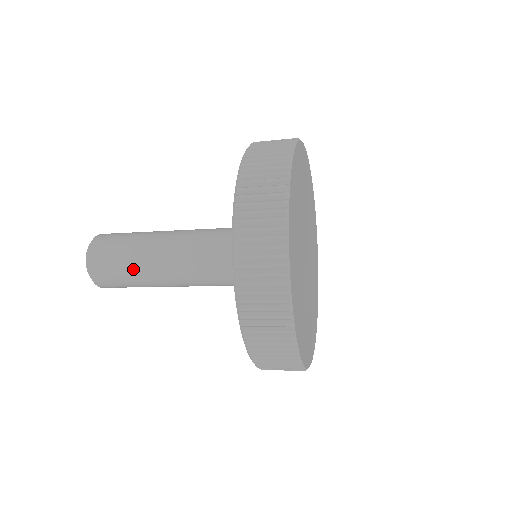
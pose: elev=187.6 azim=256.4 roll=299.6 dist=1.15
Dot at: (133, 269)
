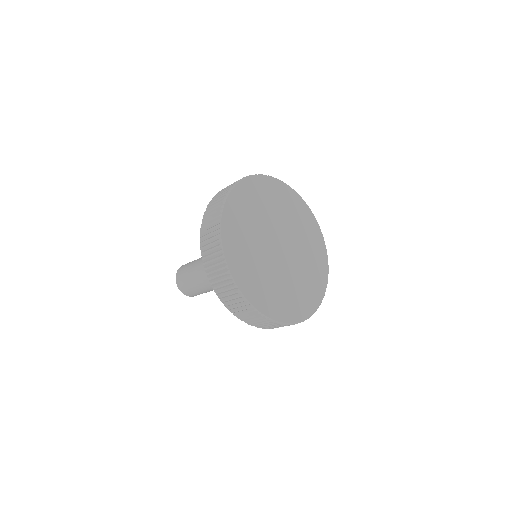
Dot at: (195, 280)
